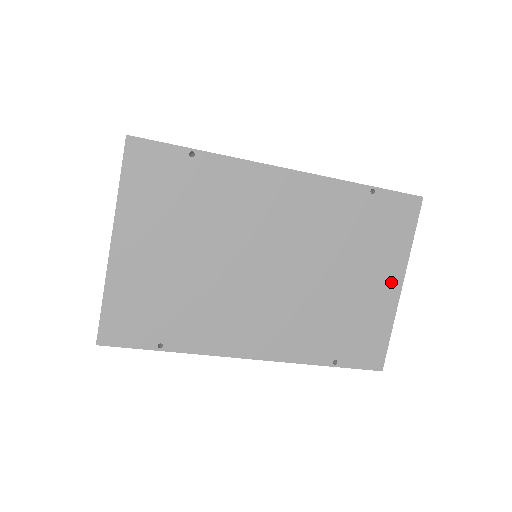
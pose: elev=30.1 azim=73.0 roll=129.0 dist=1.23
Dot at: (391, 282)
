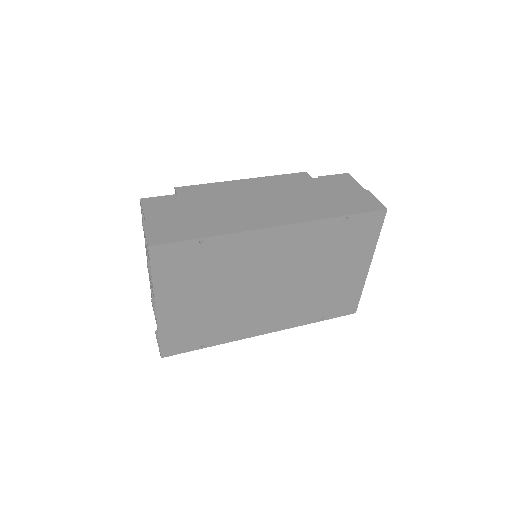
Dot at: (362, 266)
